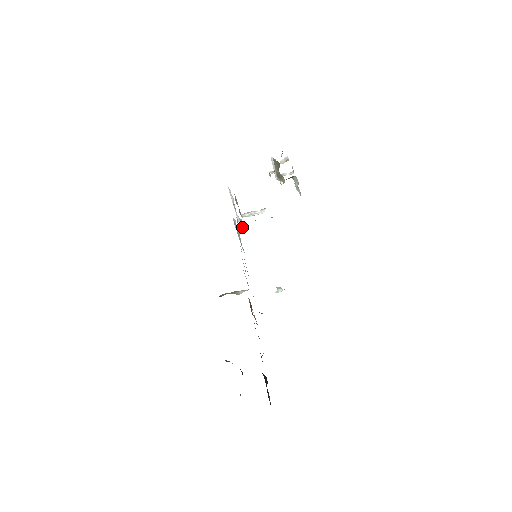
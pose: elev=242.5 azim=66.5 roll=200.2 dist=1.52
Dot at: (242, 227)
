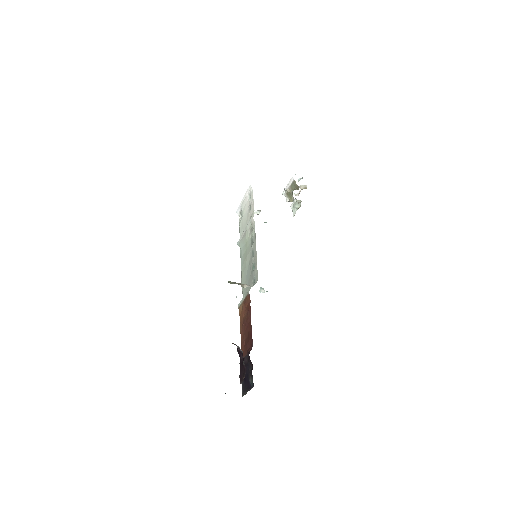
Dot at: (240, 219)
